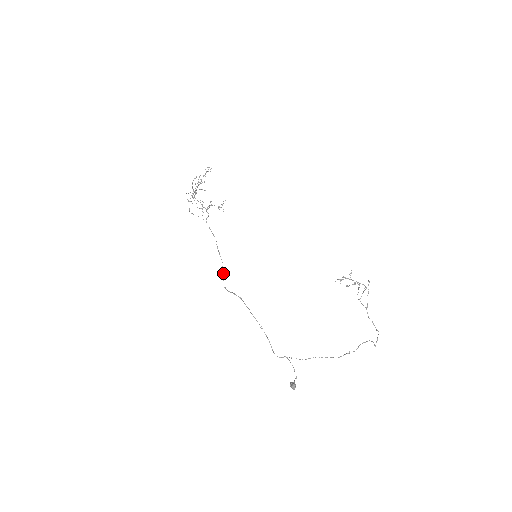
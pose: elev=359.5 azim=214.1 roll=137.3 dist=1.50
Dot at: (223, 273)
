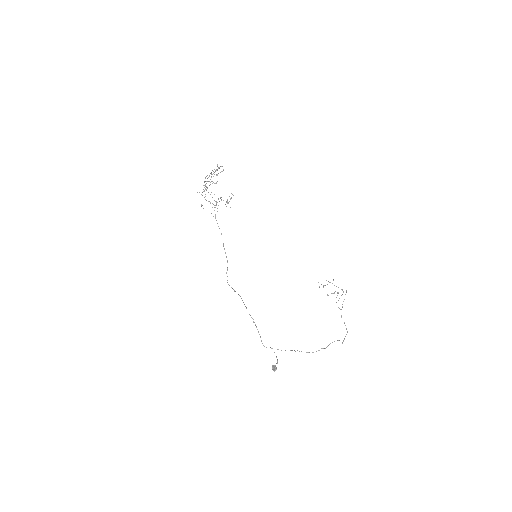
Dot at: (227, 270)
